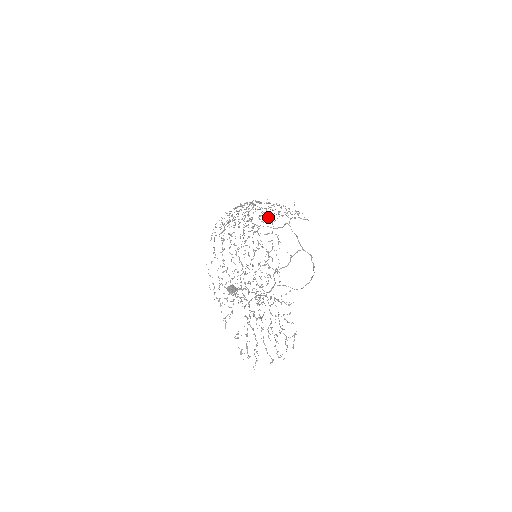
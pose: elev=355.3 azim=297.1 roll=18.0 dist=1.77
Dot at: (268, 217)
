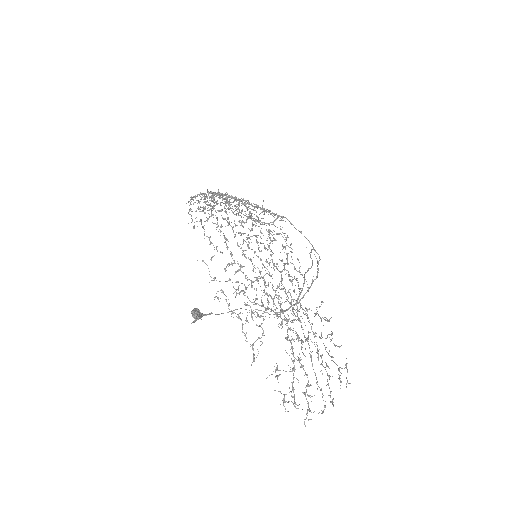
Dot at: (254, 207)
